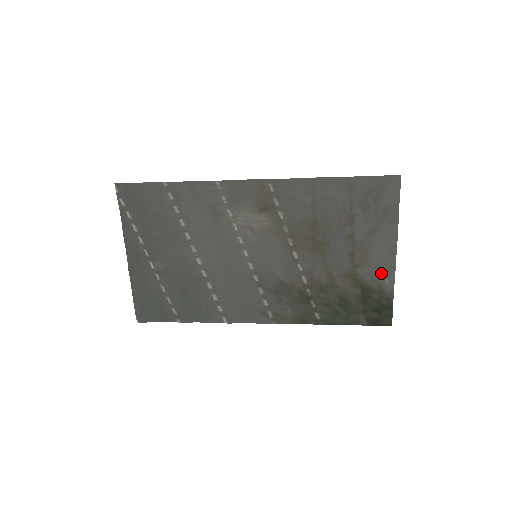
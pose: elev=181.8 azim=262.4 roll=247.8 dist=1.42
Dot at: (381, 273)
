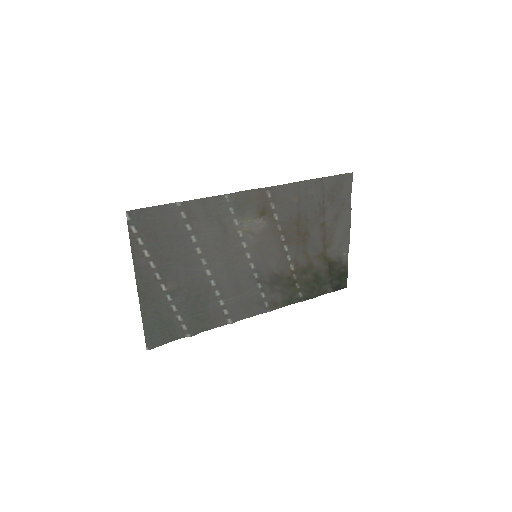
Dot at: (341, 249)
